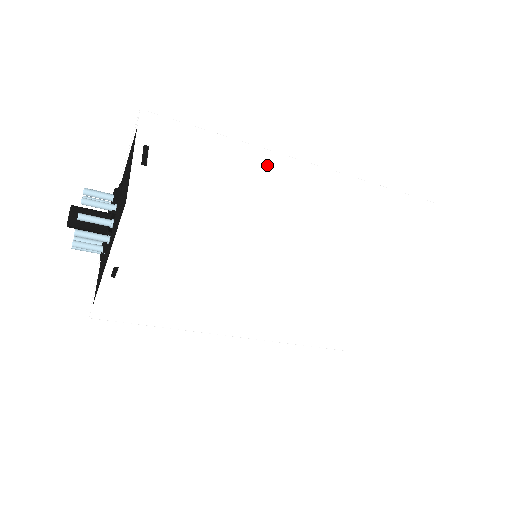
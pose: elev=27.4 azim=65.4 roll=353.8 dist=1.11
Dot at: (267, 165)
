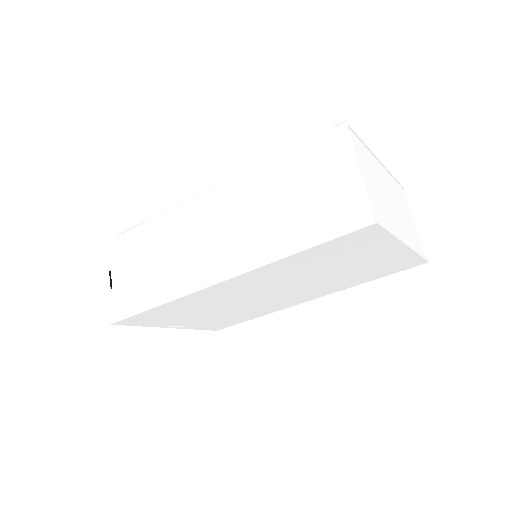
Dot at: (175, 226)
